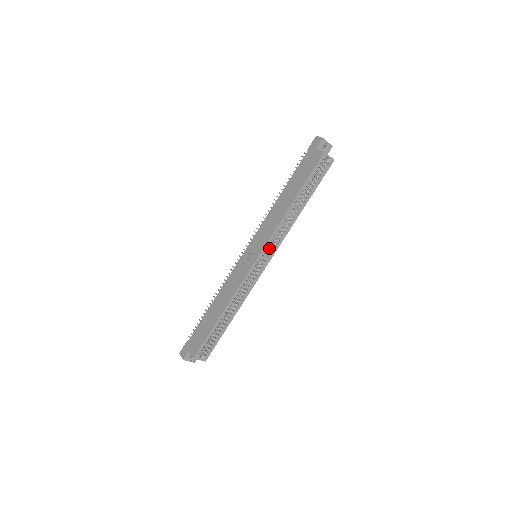
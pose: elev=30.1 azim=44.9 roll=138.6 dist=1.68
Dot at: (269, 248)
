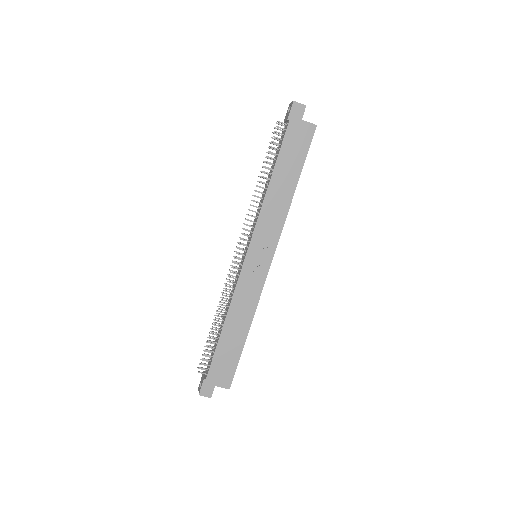
Dot at: occluded
